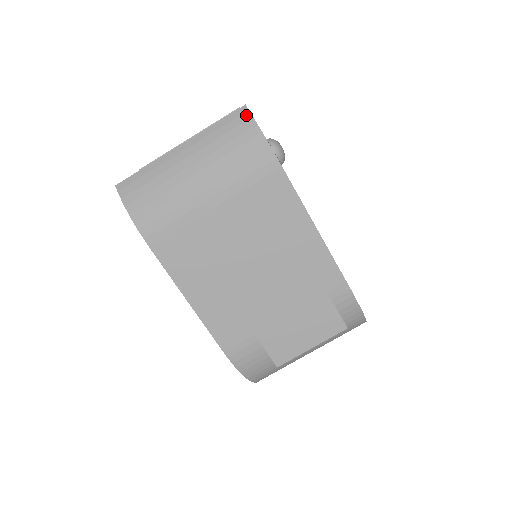
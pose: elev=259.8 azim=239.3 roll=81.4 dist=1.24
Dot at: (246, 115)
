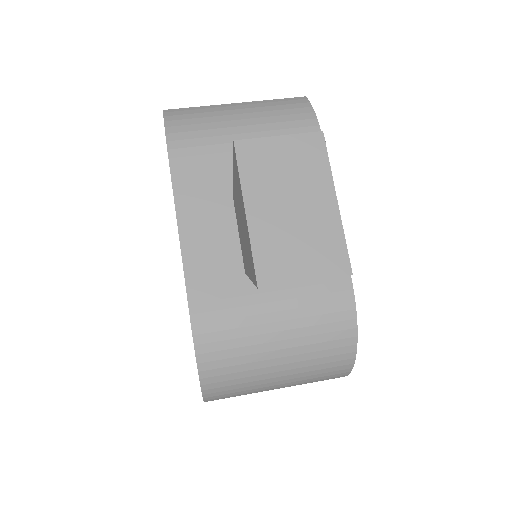
Dot at: (304, 100)
